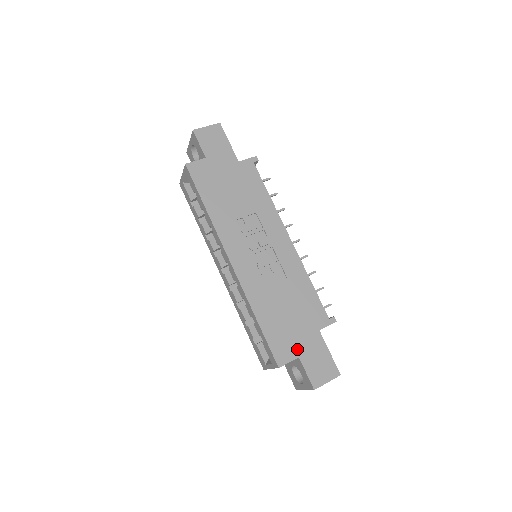
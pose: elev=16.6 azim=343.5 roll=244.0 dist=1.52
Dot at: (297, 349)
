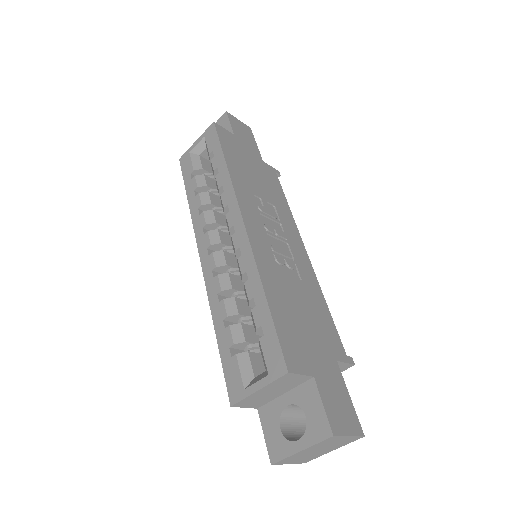
Dot at: (312, 364)
